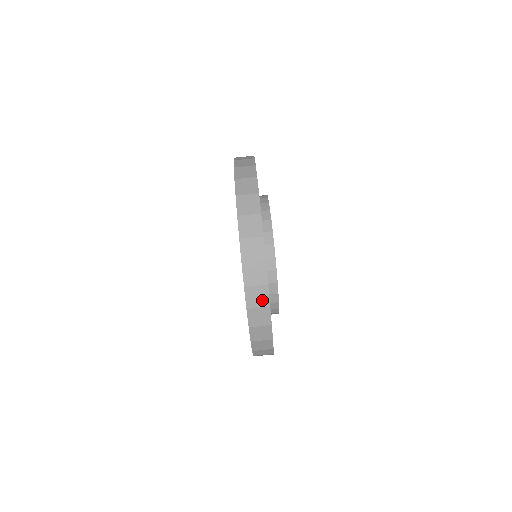
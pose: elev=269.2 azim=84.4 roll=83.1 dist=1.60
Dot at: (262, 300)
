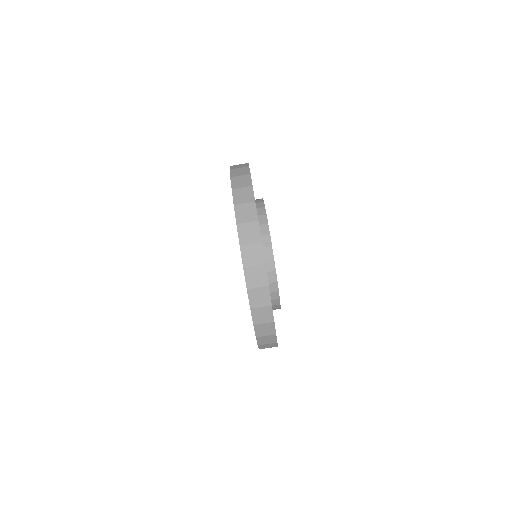
Dot at: (272, 346)
